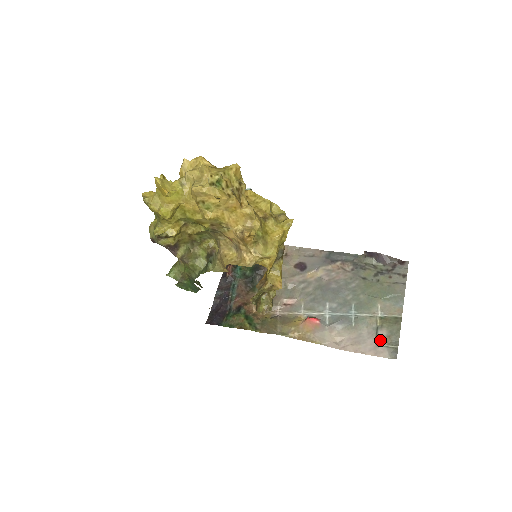
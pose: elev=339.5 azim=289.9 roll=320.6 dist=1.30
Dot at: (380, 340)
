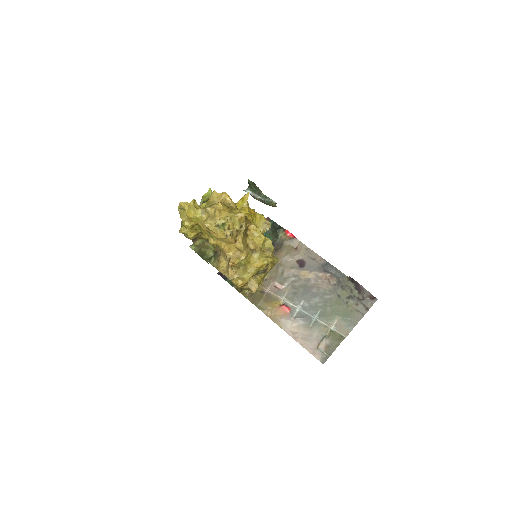
Dot at: (321, 346)
